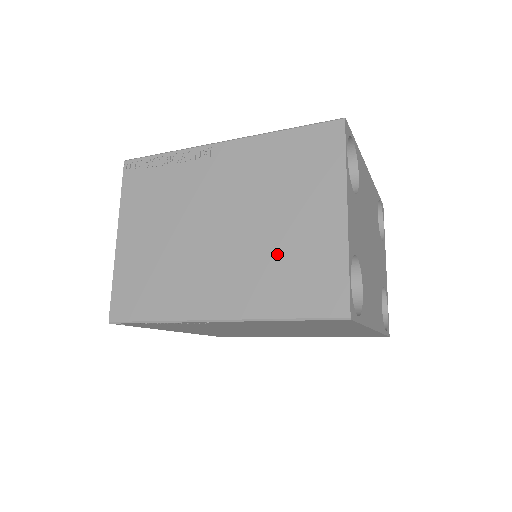
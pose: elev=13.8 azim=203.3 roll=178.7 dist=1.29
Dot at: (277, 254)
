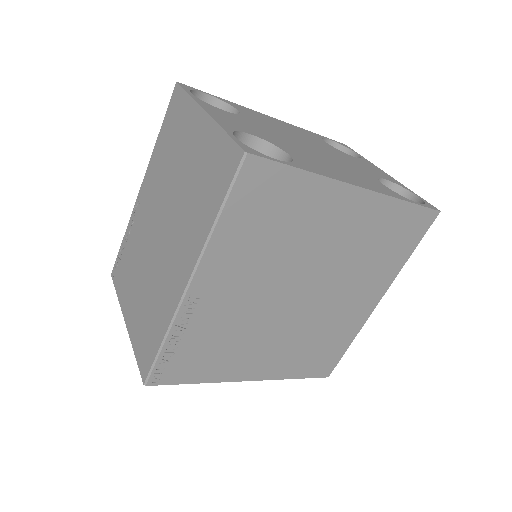
Dot at: (191, 191)
